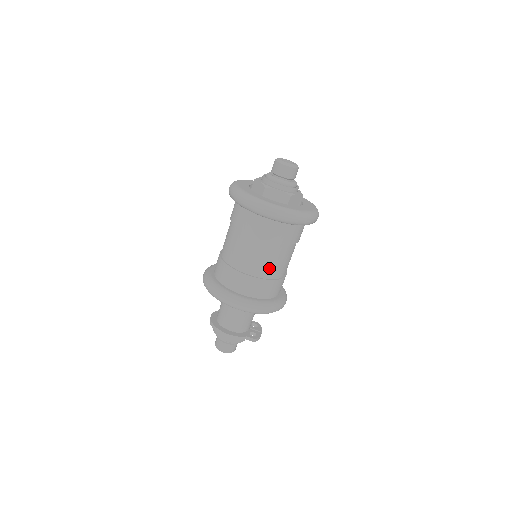
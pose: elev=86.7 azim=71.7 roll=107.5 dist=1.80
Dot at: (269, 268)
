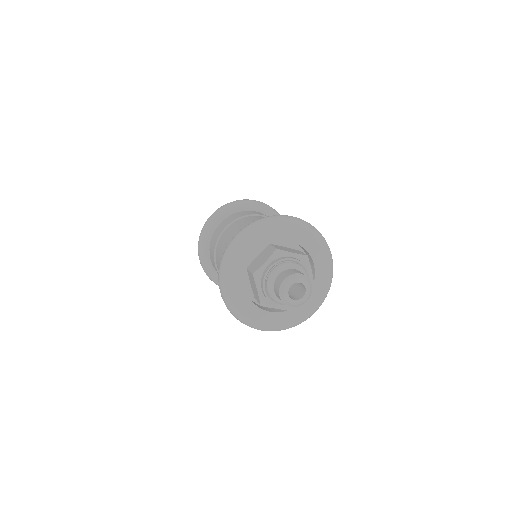
Dot at: occluded
